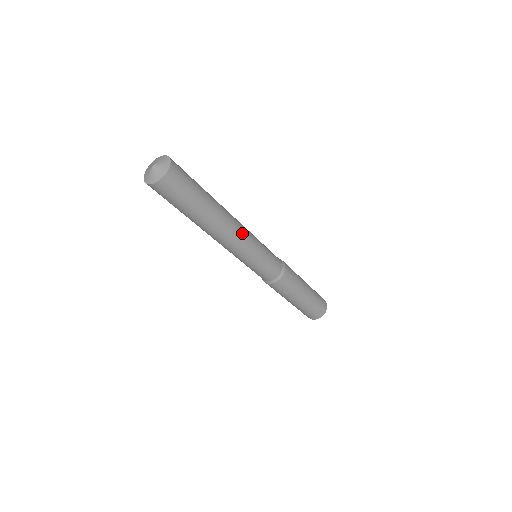
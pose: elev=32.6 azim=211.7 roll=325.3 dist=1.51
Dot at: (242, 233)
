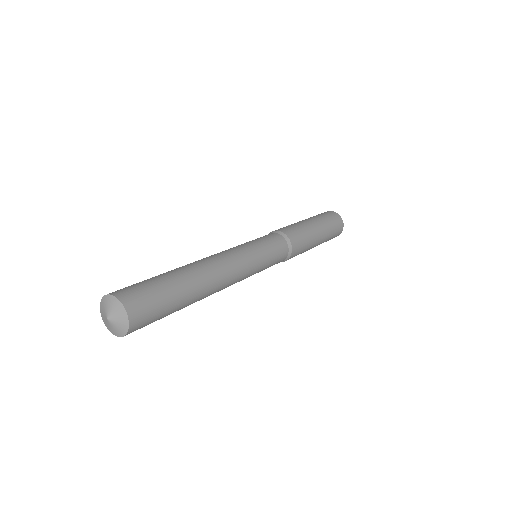
Dot at: (234, 266)
